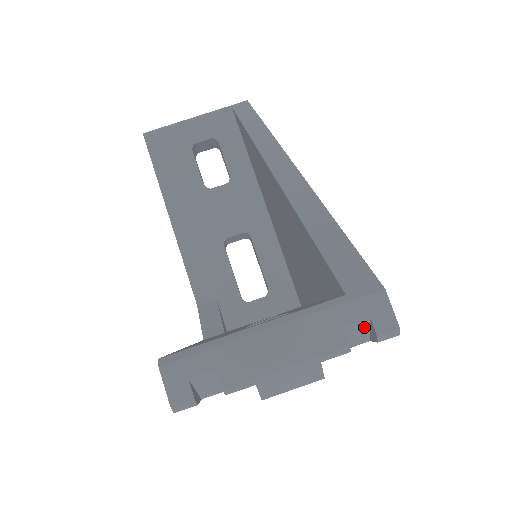
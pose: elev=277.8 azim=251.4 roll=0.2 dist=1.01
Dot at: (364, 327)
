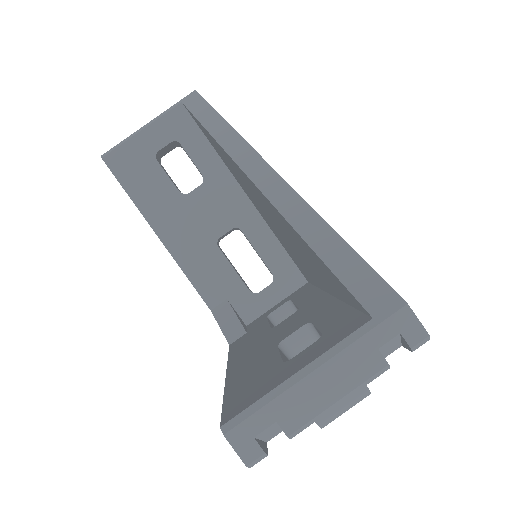
Dot at: (396, 341)
